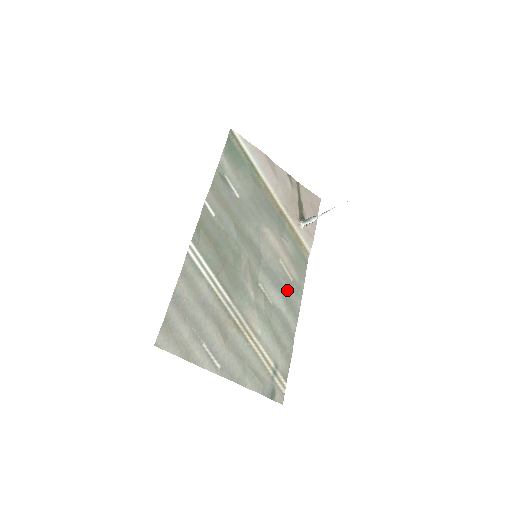
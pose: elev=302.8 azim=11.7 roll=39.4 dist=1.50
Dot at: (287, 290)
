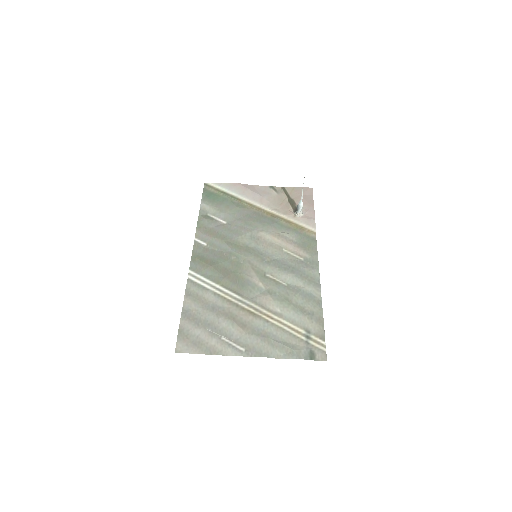
Dot at: (299, 269)
